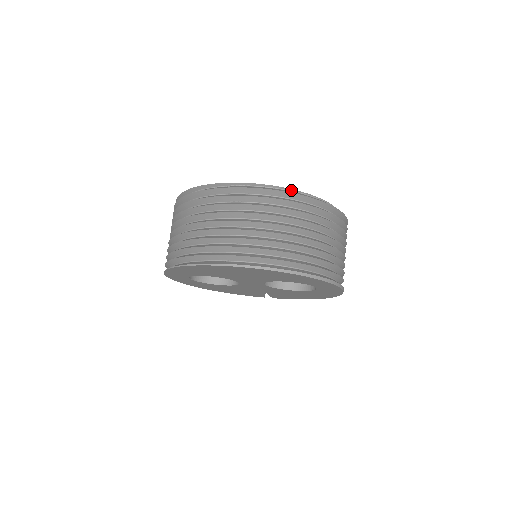
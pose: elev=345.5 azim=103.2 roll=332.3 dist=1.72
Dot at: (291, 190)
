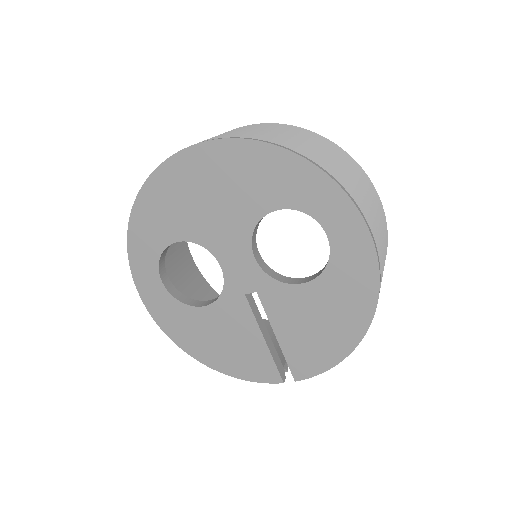
Dot at: occluded
